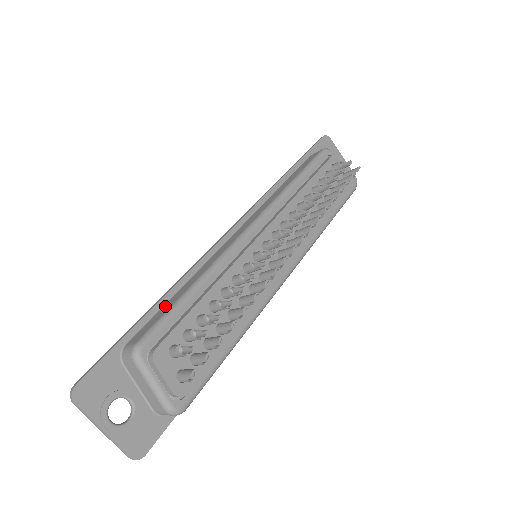
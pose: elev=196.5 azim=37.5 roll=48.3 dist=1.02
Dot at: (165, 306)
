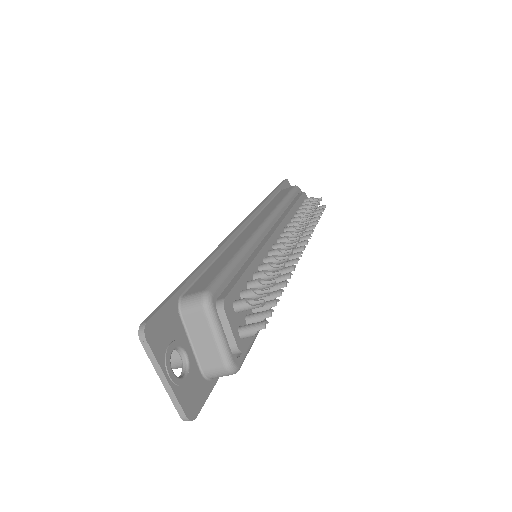
Dot at: (210, 270)
